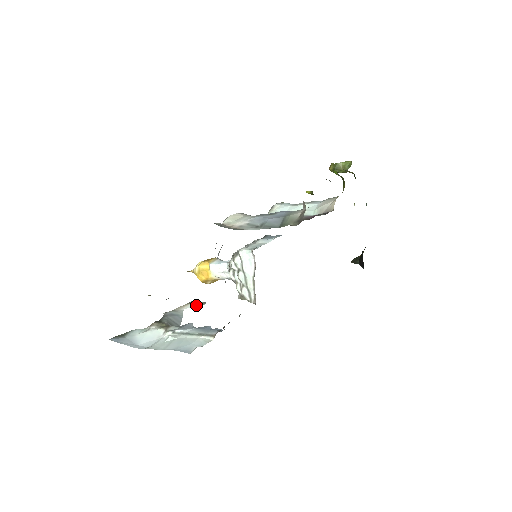
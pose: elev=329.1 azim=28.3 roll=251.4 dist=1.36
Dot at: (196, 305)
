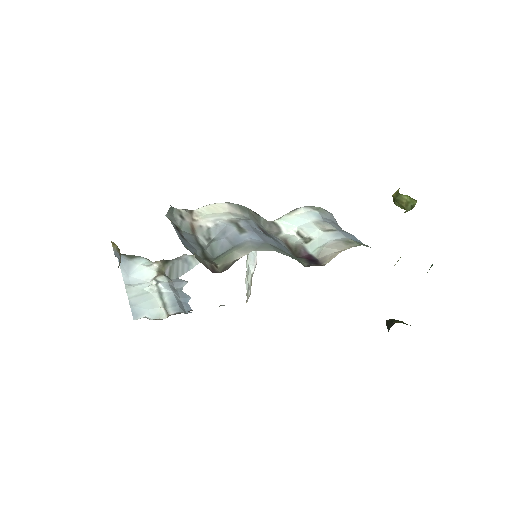
Dot at: occluded
